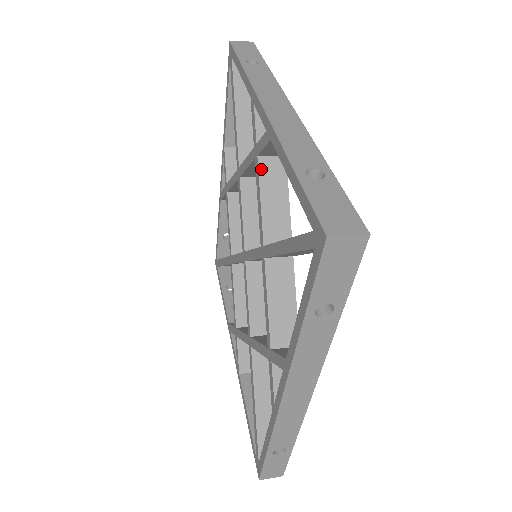
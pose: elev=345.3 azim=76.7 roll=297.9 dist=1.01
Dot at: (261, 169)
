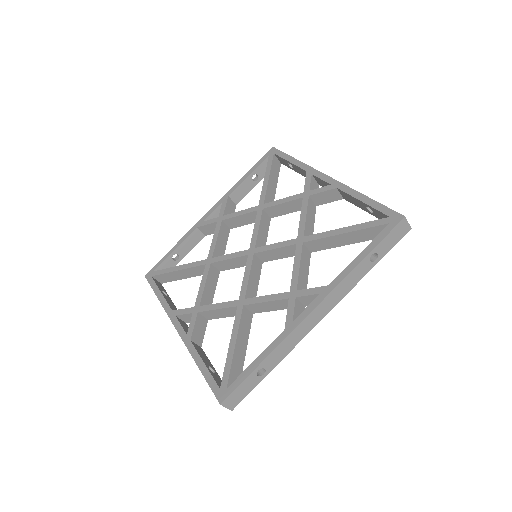
Dot at: (309, 202)
